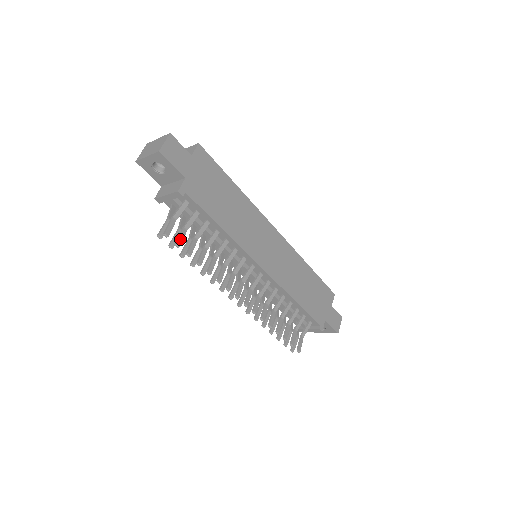
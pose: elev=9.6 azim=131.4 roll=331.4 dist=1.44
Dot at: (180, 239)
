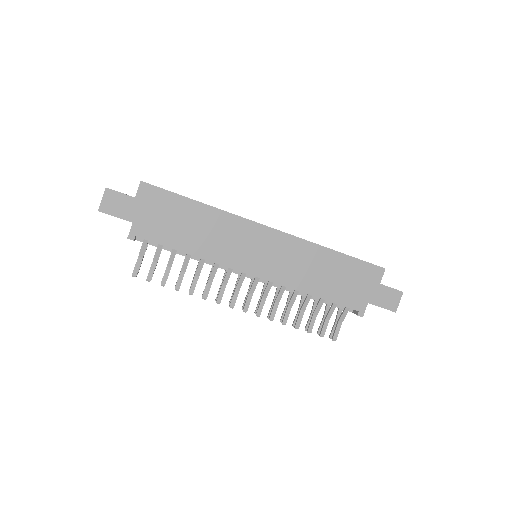
Dot at: (150, 274)
